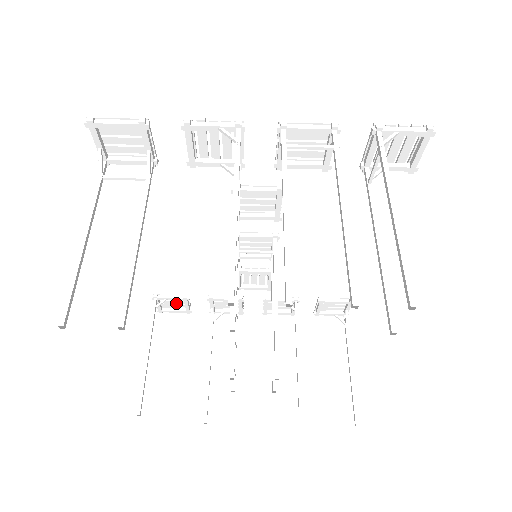
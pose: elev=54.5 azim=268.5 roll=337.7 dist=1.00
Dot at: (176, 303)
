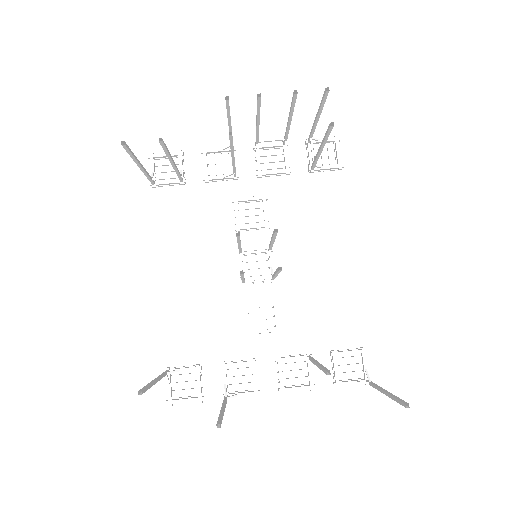
Dot at: (188, 386)
